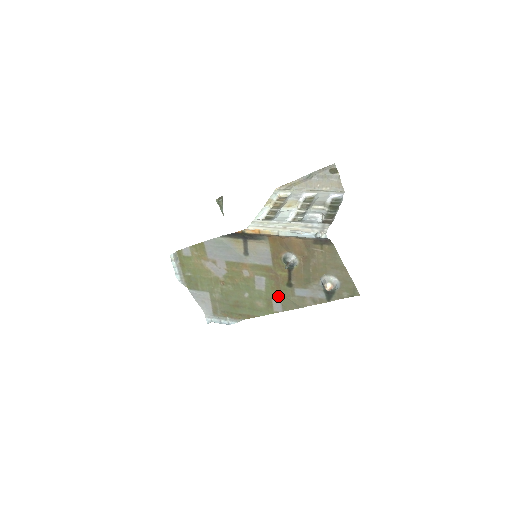
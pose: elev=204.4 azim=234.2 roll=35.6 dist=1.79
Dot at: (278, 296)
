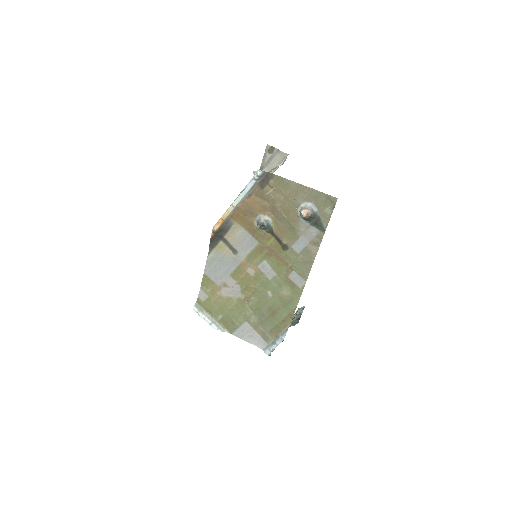
Dot at: (289, 269)
